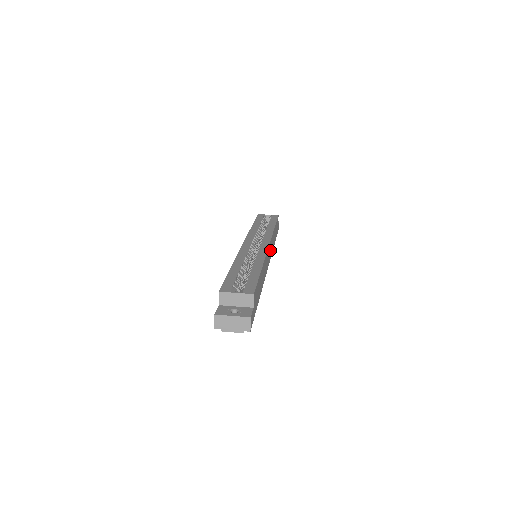
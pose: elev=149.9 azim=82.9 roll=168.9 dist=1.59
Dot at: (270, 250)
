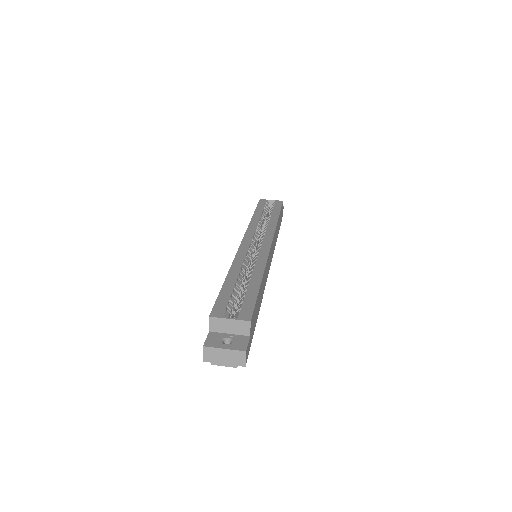
Dot at: (272, 248)
